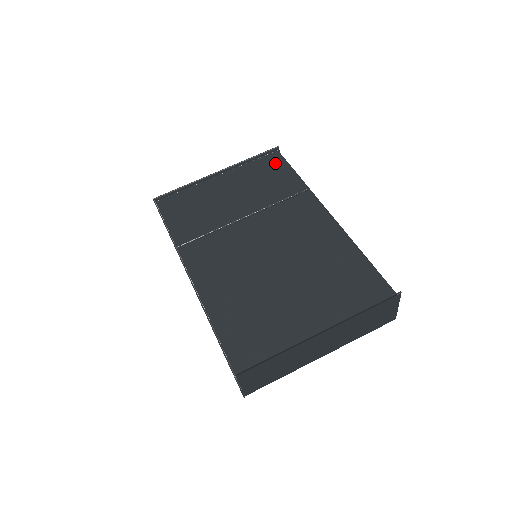
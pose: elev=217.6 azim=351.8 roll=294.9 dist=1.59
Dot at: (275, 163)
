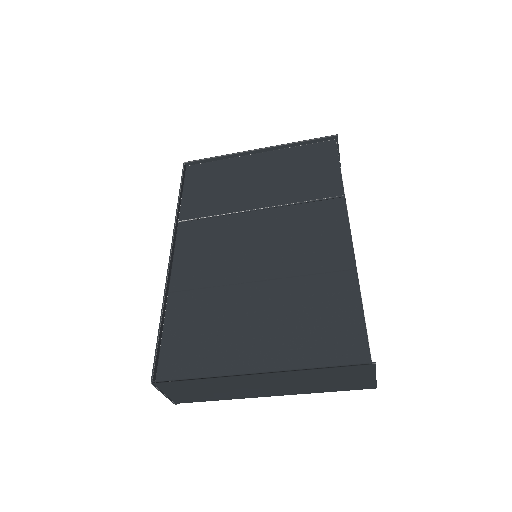
Dot at: (324, 154)
